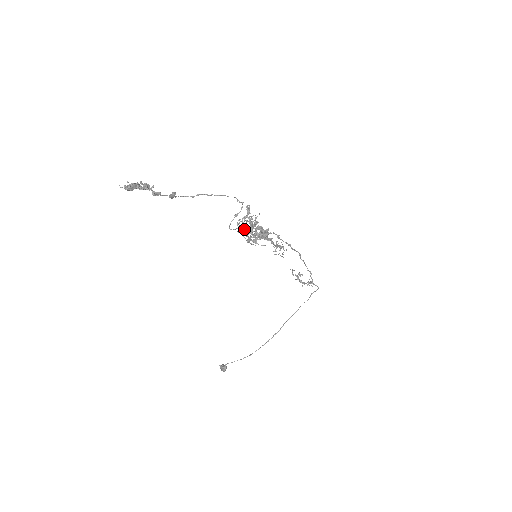
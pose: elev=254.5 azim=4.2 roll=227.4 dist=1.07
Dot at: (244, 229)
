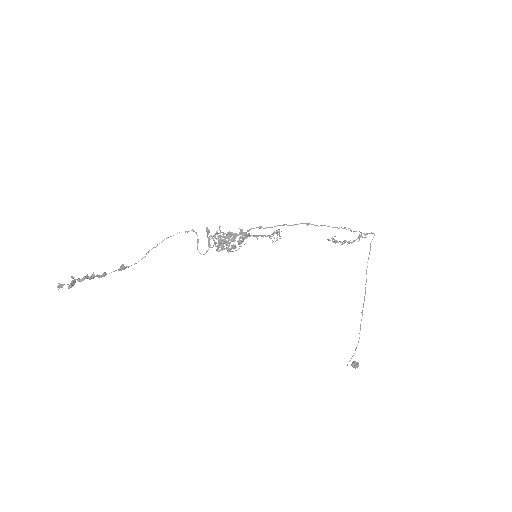
Dot at: occluded
